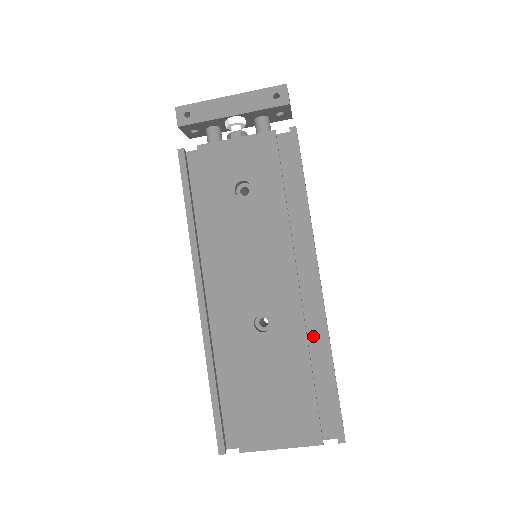
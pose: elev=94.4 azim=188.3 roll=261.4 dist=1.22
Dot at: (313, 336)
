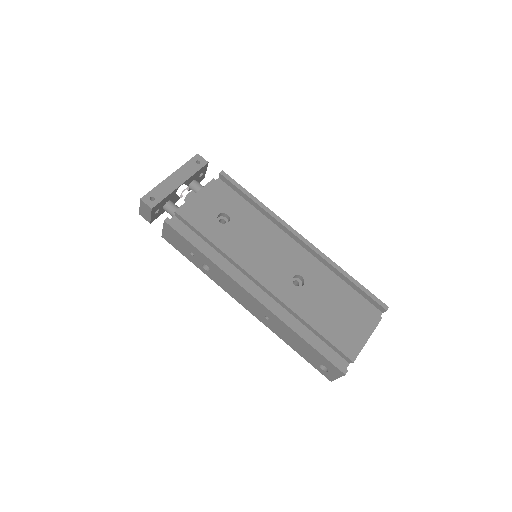
Dot at: occluded
